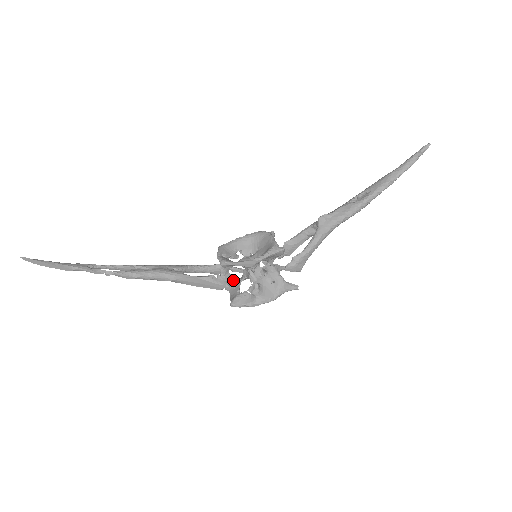
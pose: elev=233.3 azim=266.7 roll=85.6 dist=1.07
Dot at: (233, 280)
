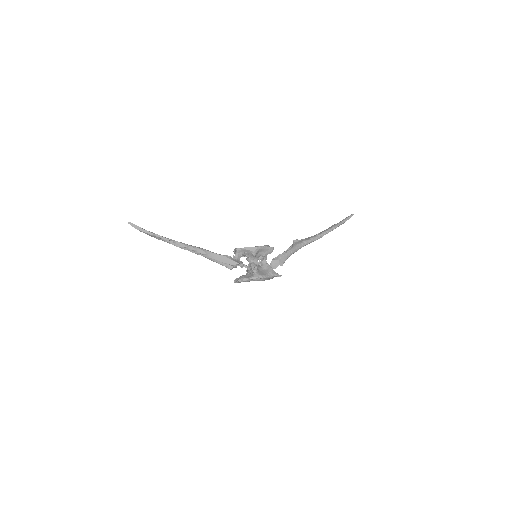
Dot at: (242, 263)
